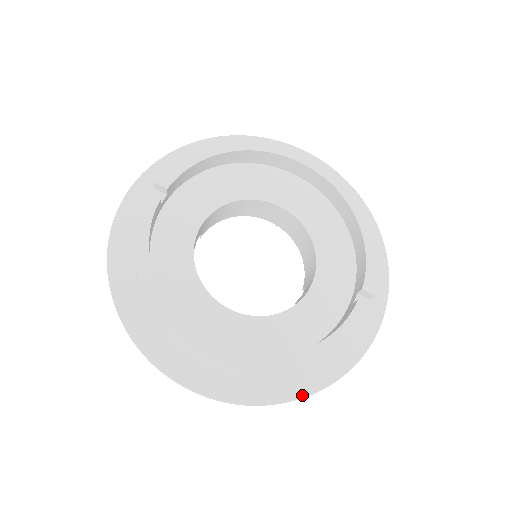
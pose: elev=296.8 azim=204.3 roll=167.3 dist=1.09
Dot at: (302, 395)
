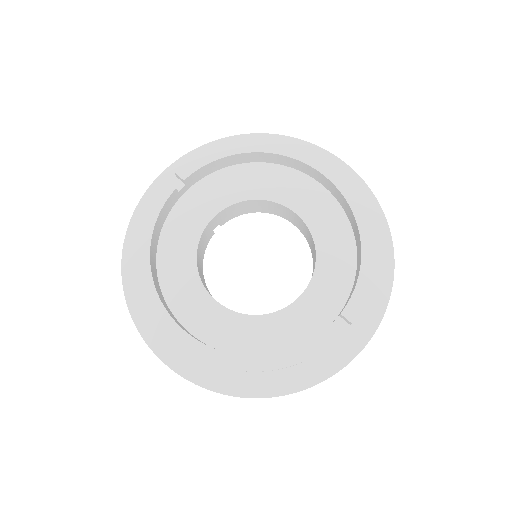
Dot at: (257, 395)
